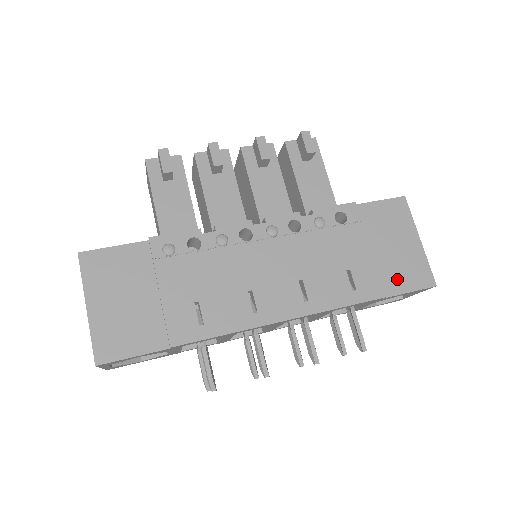
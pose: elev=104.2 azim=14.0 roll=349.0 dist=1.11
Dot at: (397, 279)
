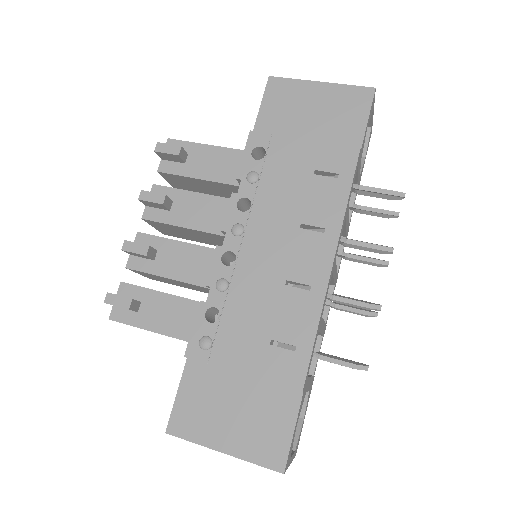
Dot at: (348, 126)
